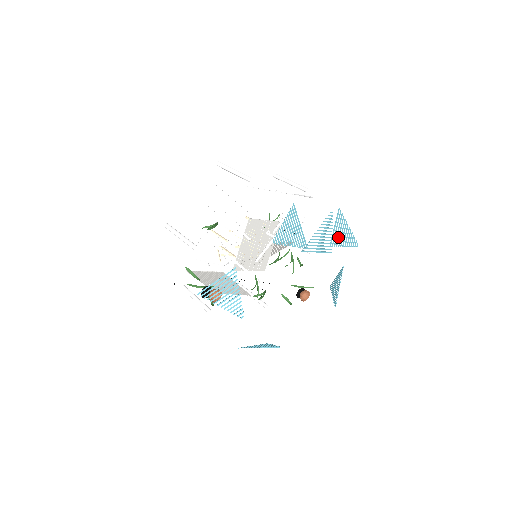
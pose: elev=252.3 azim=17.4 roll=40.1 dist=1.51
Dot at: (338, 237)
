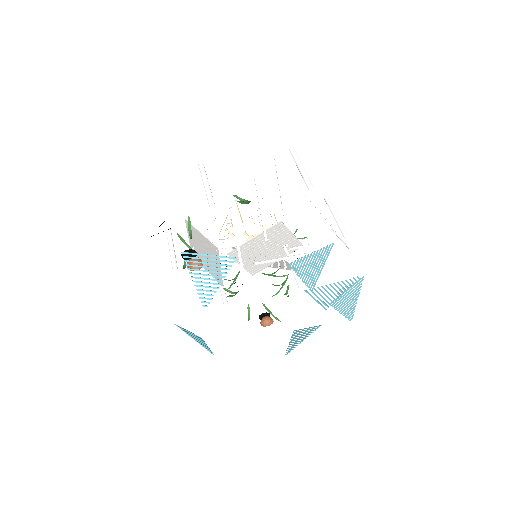
Dot at: (343, 301)
